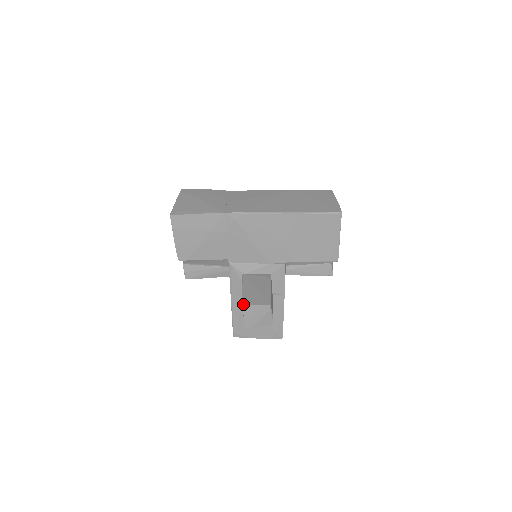
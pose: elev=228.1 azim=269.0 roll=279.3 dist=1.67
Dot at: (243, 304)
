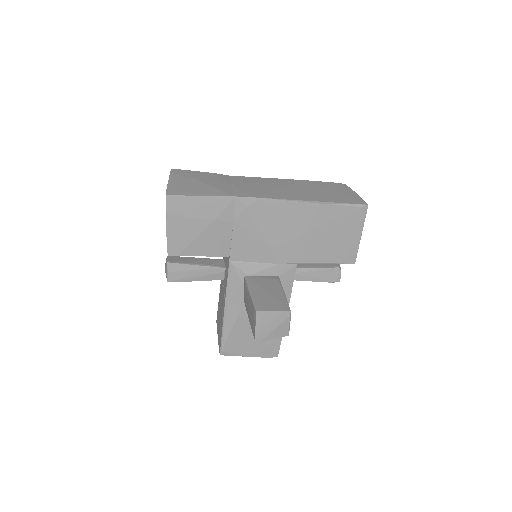
Dot at: (257, 309)
